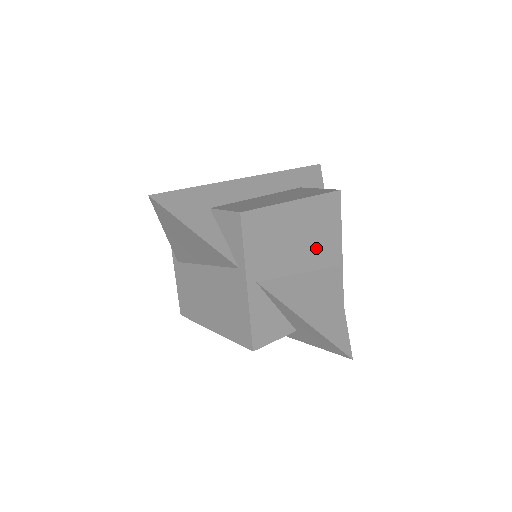
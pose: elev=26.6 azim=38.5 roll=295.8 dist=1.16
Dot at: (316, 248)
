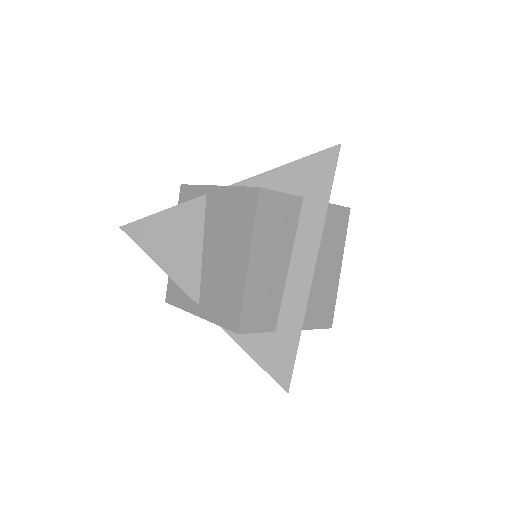
Dot at: occluded
